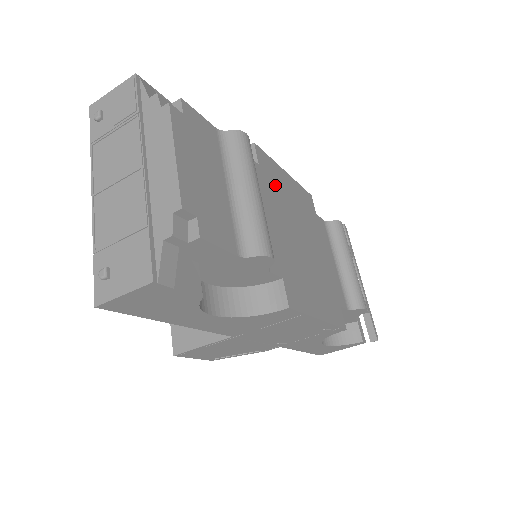
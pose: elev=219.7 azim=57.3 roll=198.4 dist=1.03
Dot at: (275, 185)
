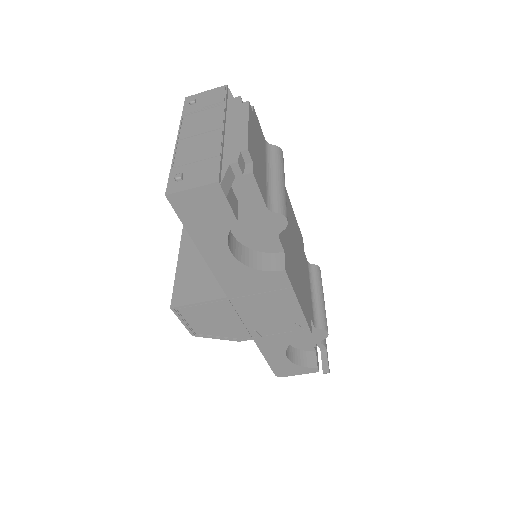
Dot at: occluded
